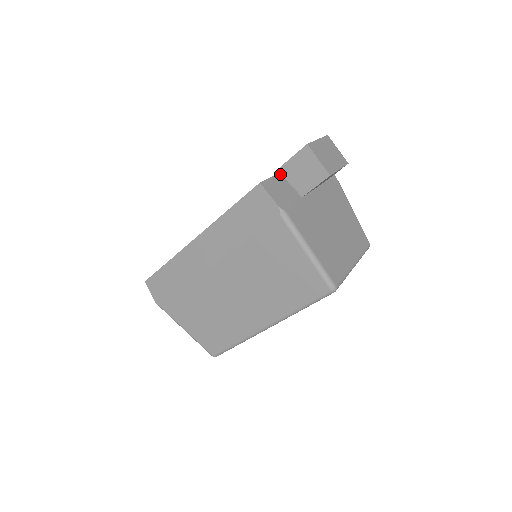
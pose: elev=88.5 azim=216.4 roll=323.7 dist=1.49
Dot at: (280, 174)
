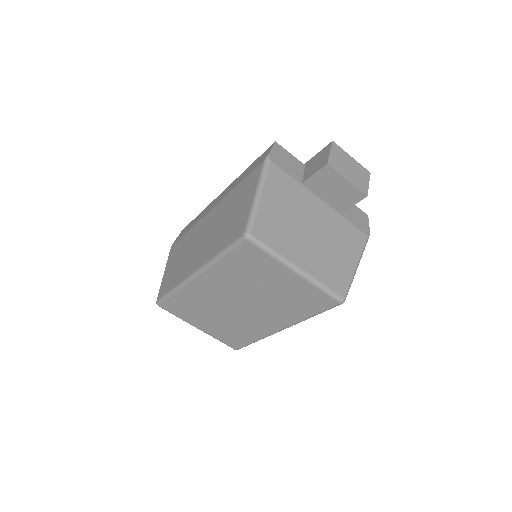
Dot at: (304, 165)
